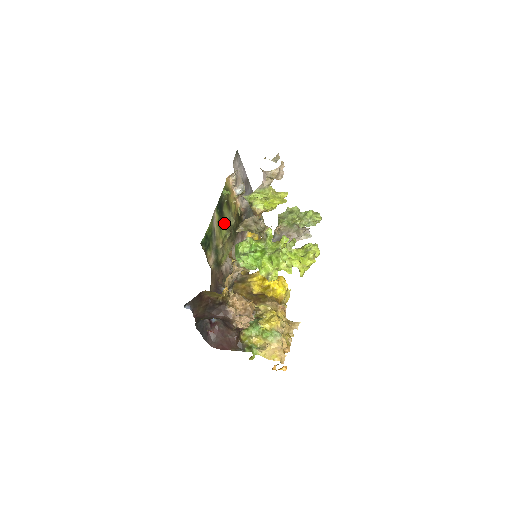
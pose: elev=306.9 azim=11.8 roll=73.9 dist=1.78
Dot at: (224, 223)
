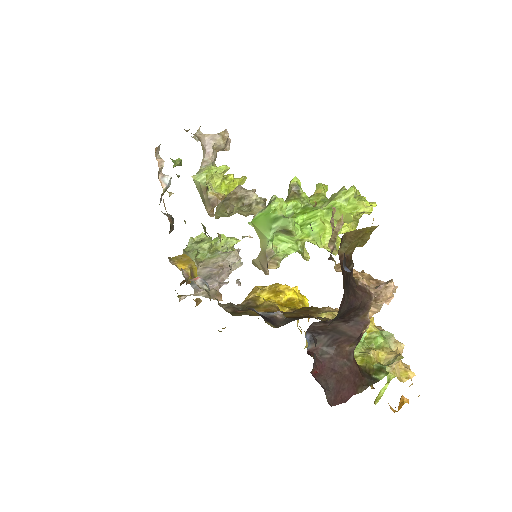
Dot at: occluded
